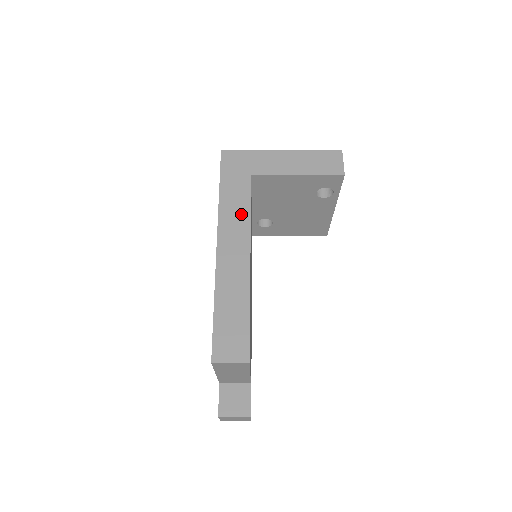
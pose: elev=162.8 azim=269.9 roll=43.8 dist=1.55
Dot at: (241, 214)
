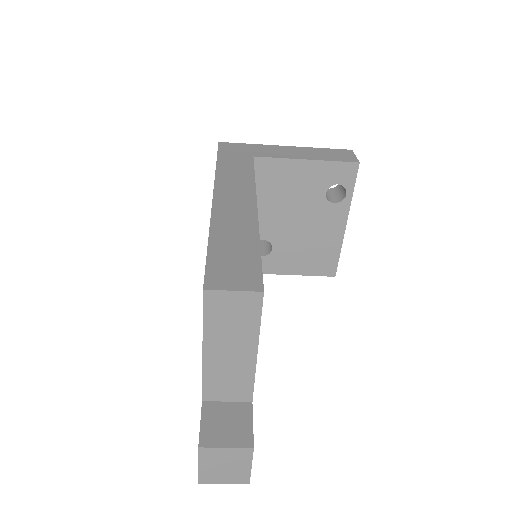
Dot at: (243, 177)
